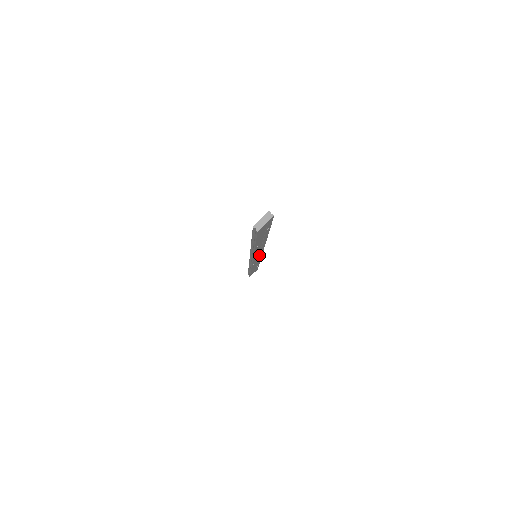
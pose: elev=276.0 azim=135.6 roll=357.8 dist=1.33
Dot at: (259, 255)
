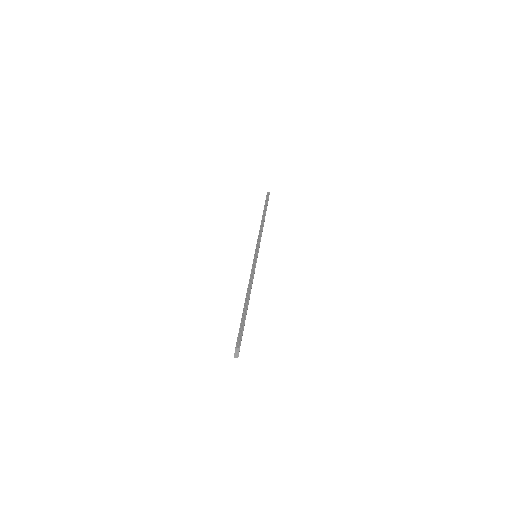
Dot at: occluded
